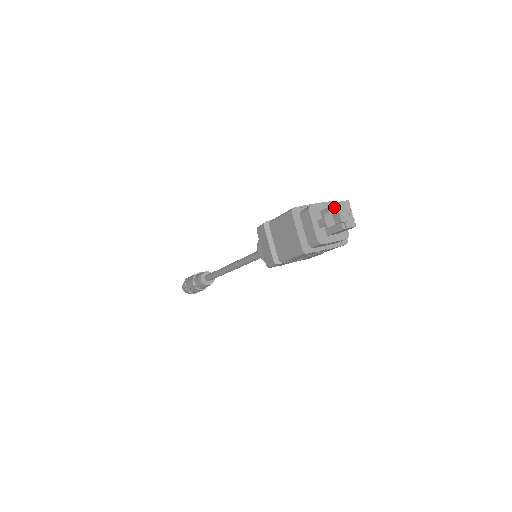
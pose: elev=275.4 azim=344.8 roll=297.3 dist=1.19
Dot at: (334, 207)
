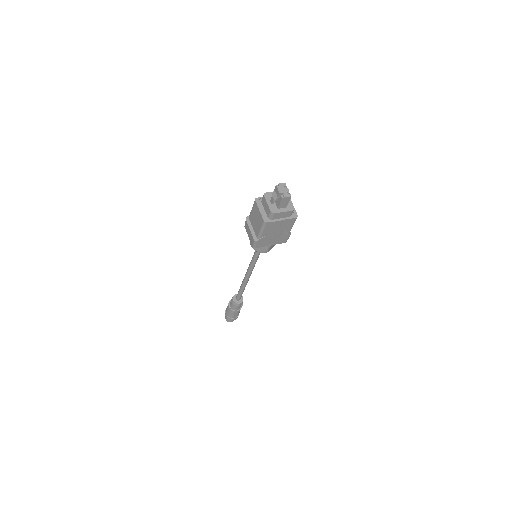
Dot at: (276, 188)
